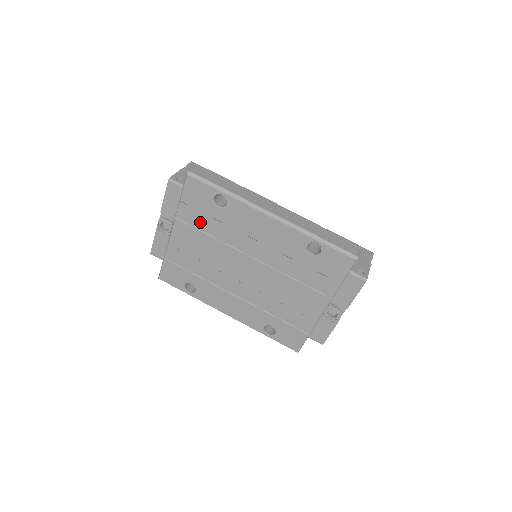
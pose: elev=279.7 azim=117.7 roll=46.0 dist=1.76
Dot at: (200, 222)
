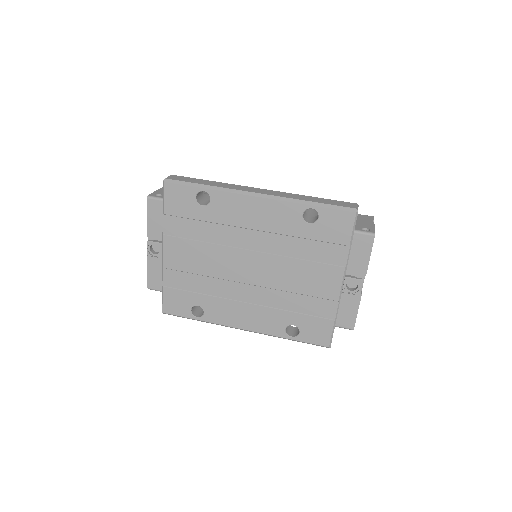
Dot at: (189, 230)
